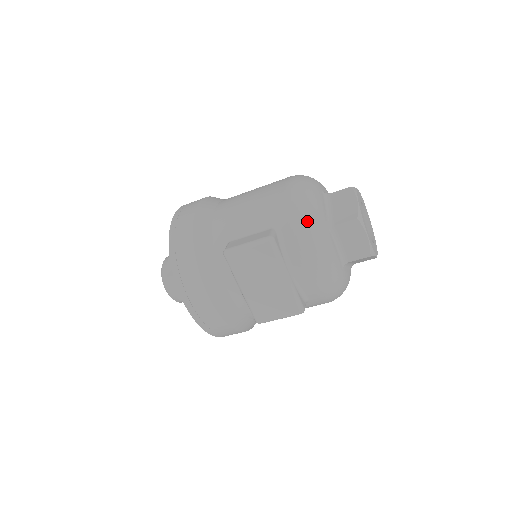
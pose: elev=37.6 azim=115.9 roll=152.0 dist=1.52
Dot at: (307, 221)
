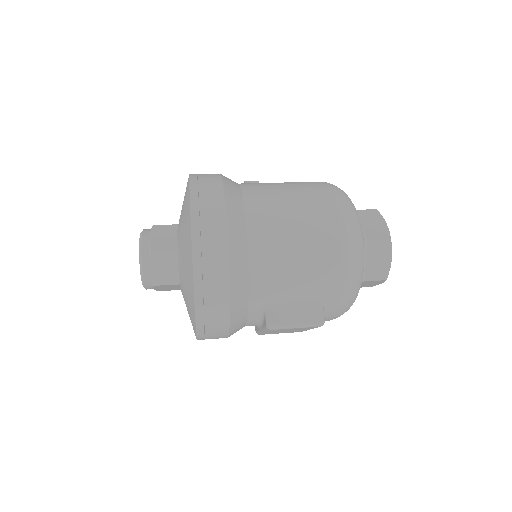
Dot at: (353, 297)
